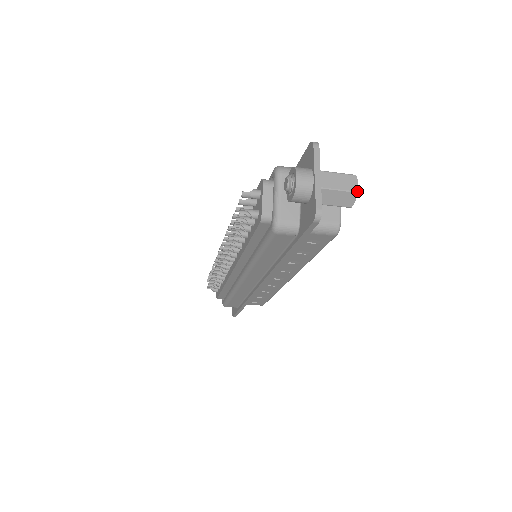
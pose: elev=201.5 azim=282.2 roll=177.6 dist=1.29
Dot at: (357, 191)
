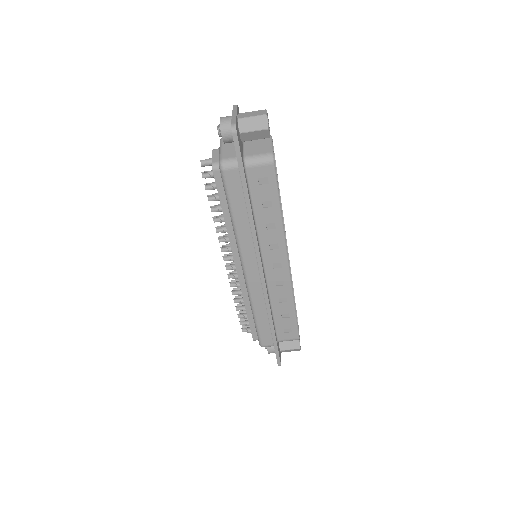
Dot at: (266, 114)
